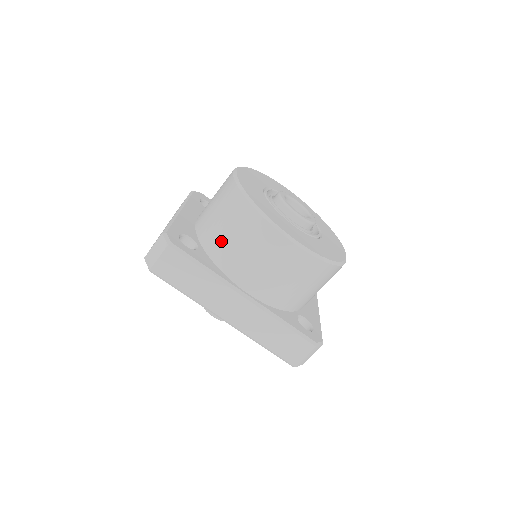
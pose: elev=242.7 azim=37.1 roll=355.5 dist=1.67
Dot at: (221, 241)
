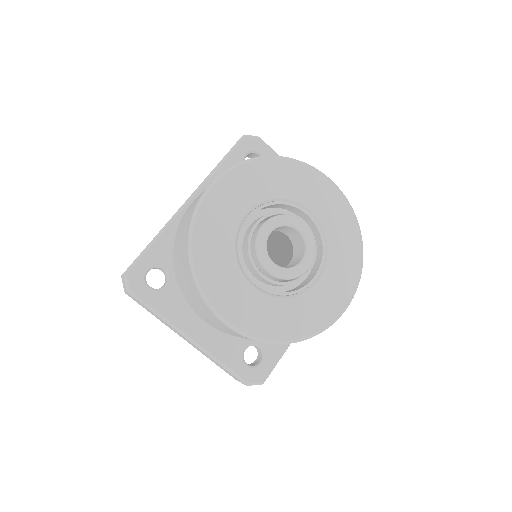
Dot at: occluded
